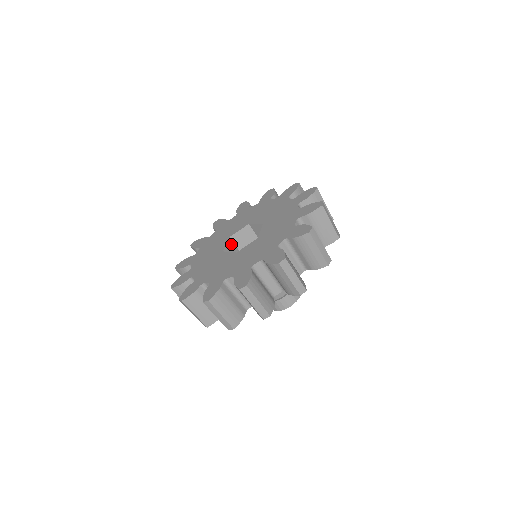
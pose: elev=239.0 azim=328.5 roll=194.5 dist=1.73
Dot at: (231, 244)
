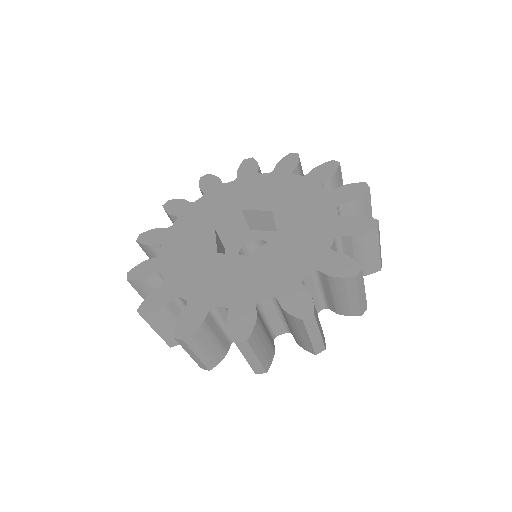
Dot at: (218, 240)
